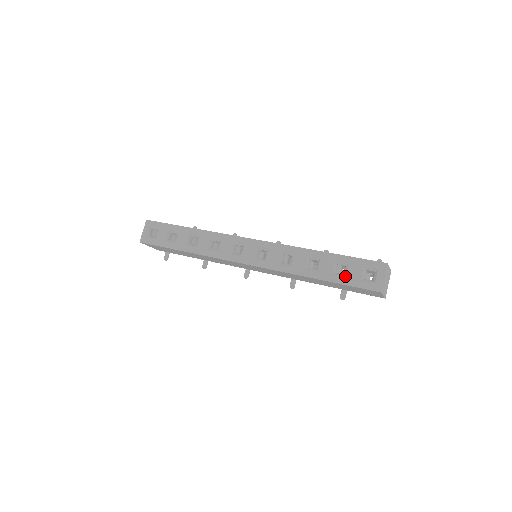
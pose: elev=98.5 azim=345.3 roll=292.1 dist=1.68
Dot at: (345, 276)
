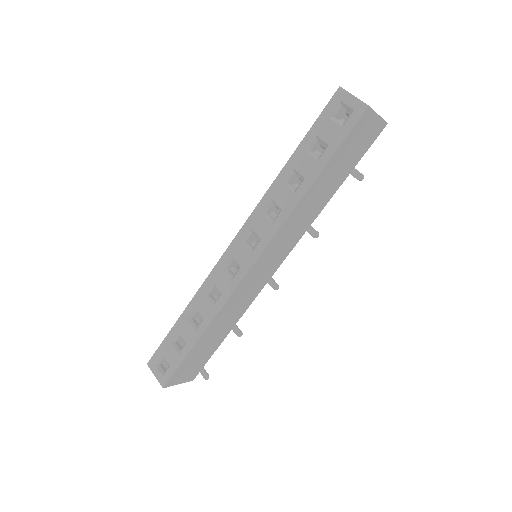
Dot at: (327, 145)
